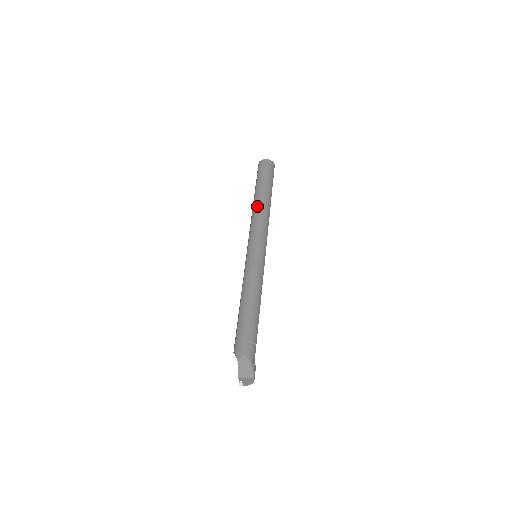
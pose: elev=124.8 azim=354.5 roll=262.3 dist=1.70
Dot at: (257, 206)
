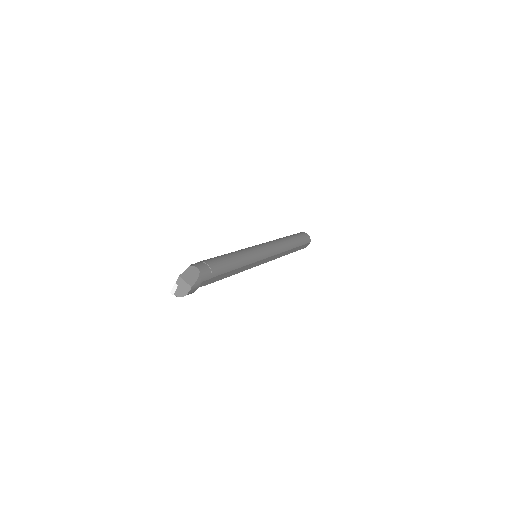
Dot at: (281, 239)
